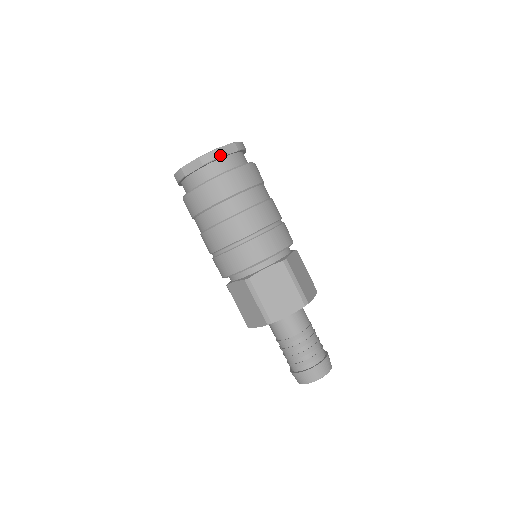
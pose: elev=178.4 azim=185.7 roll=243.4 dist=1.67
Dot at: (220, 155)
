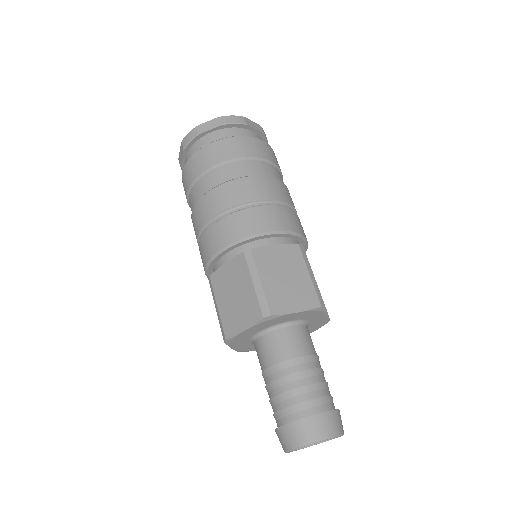
Dot at: (197, 133)
